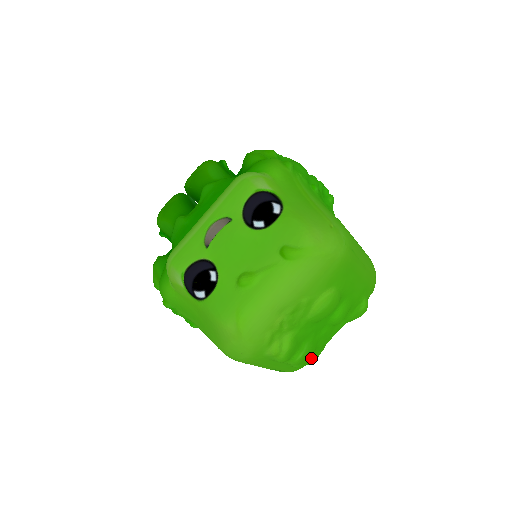
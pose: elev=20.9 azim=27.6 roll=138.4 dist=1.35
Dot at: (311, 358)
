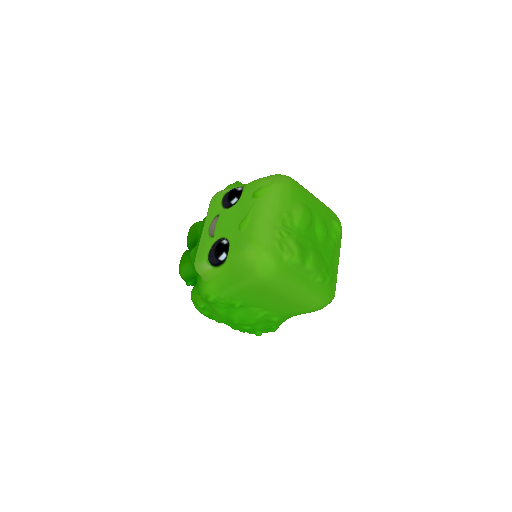
Dot at: (327, 273)
